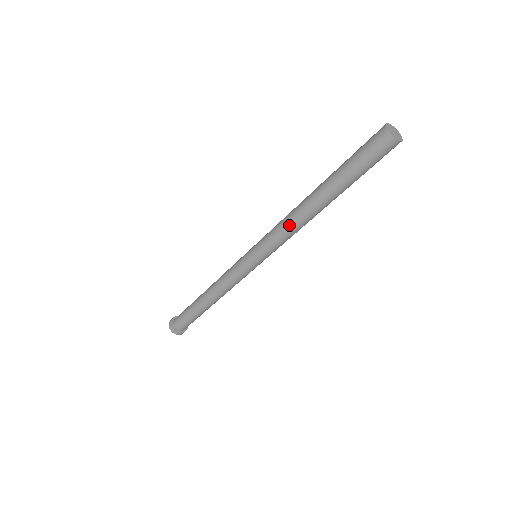
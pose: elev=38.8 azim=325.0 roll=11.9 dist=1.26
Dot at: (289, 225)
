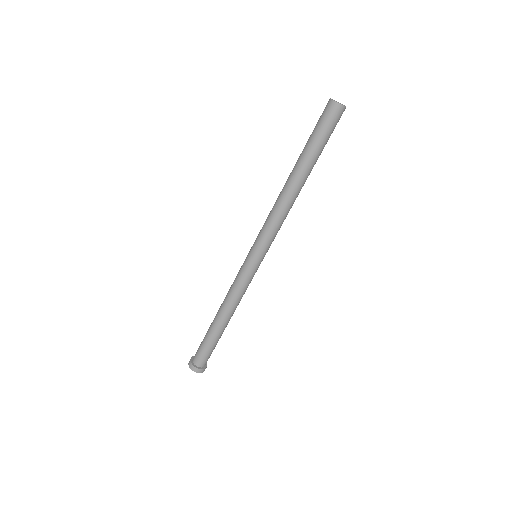
Dot at: (279, 212)
